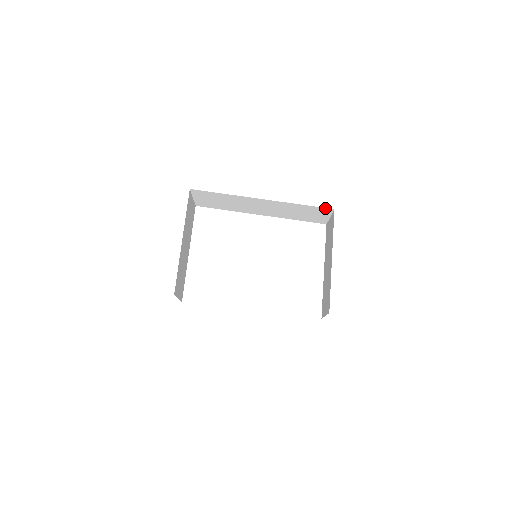
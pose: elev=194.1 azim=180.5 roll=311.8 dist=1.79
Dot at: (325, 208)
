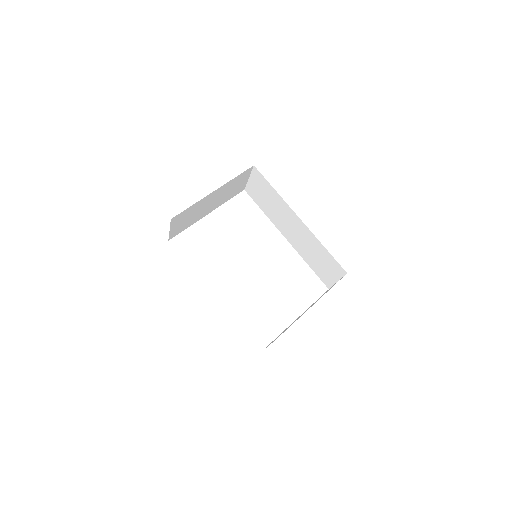
Dot at: occluded
